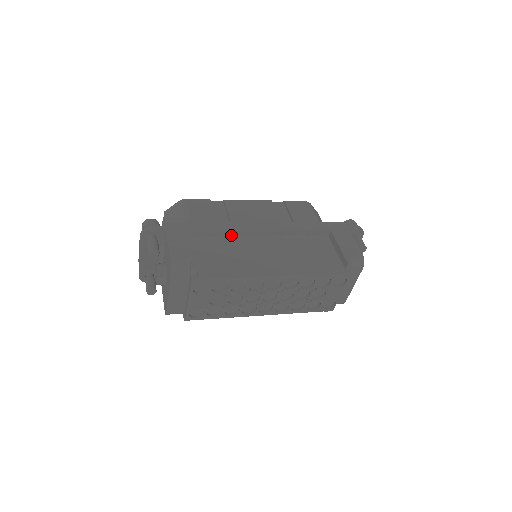
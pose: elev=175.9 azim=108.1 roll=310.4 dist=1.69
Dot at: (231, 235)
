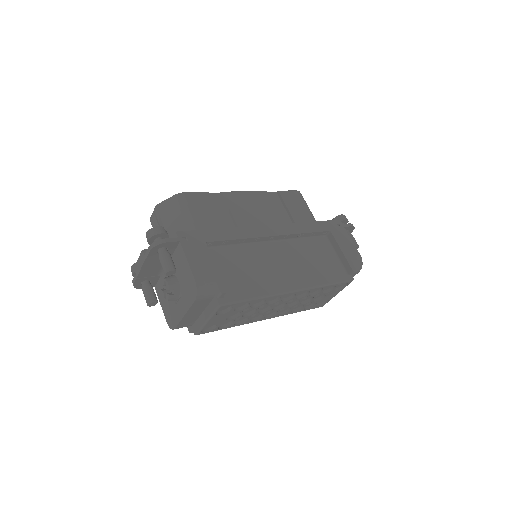
Dot at: (243, 242)
